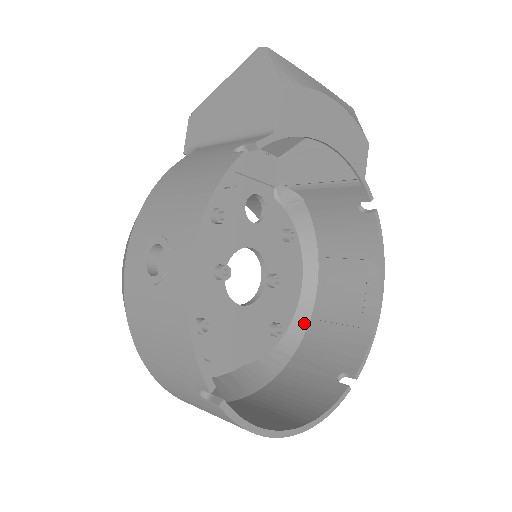
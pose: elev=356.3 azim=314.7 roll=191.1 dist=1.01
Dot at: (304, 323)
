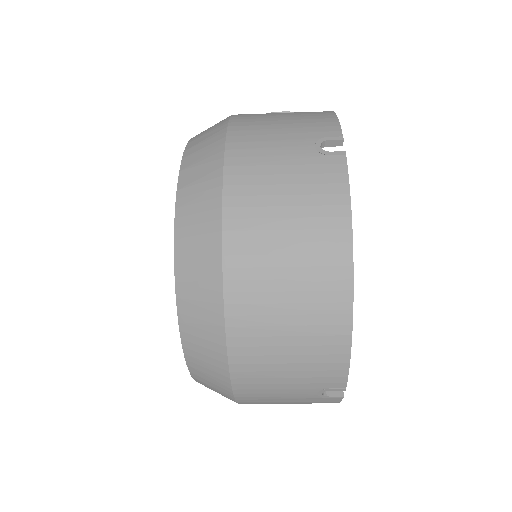
Dot at: occluded
